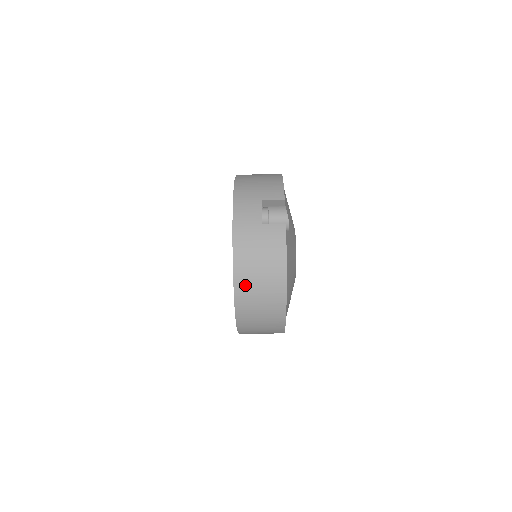
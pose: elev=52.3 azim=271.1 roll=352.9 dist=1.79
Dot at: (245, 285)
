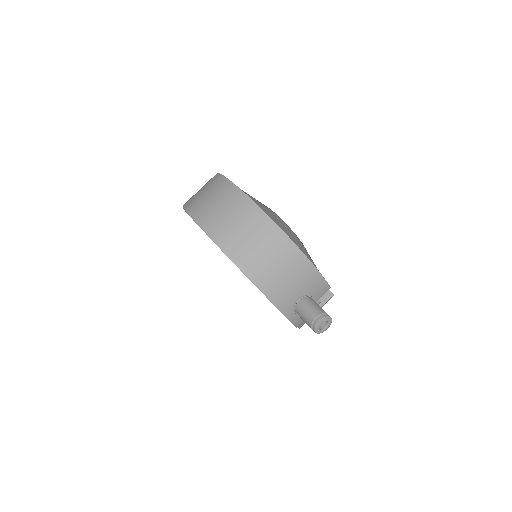
Dot at: (191, 200)
